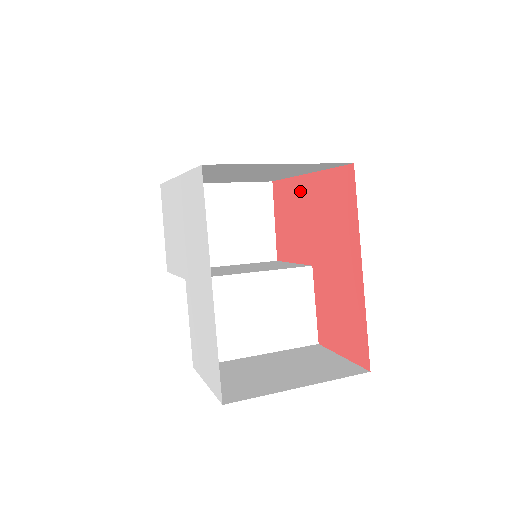
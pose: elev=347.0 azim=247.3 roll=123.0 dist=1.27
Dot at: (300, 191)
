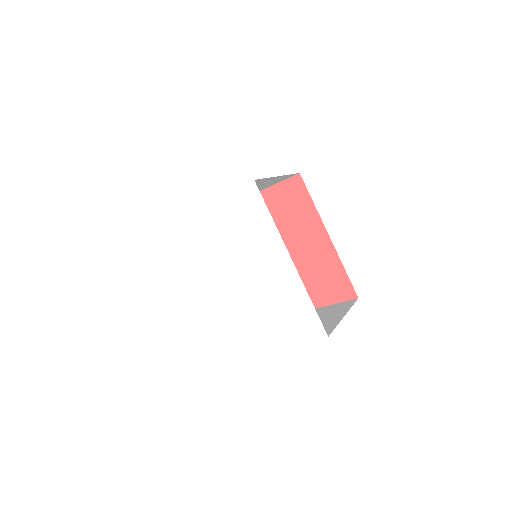
Dot at: occluded
